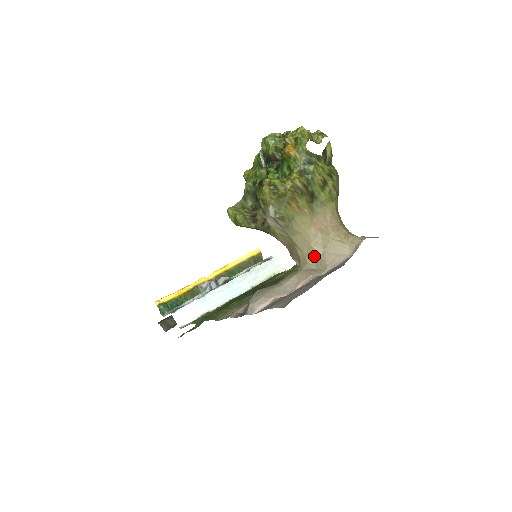
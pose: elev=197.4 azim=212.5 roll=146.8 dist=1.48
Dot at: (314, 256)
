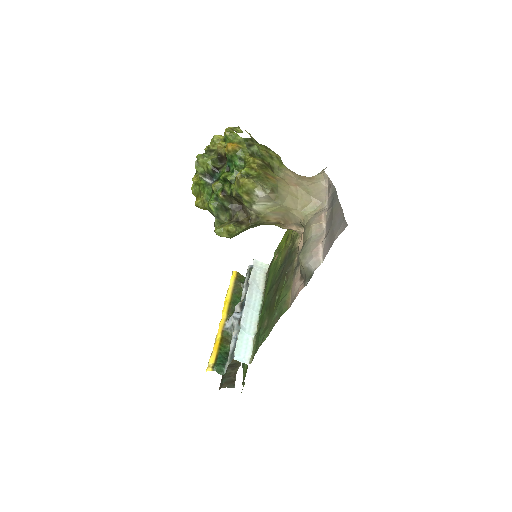
Dot at: (307, 206)
